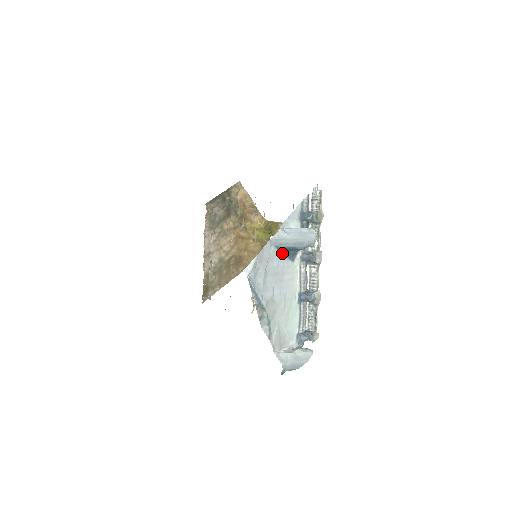
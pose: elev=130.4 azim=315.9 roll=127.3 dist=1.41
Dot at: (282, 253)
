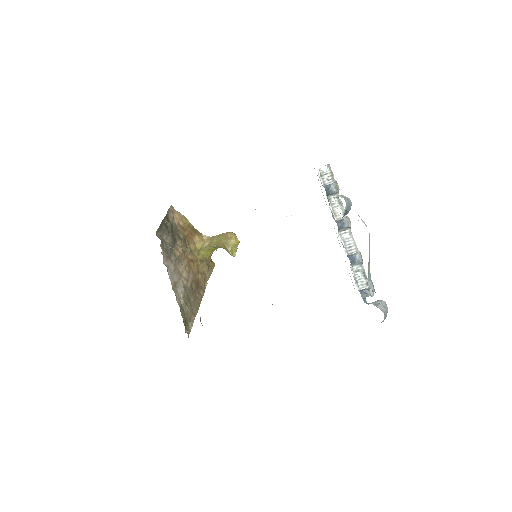
Dot at: occluded
